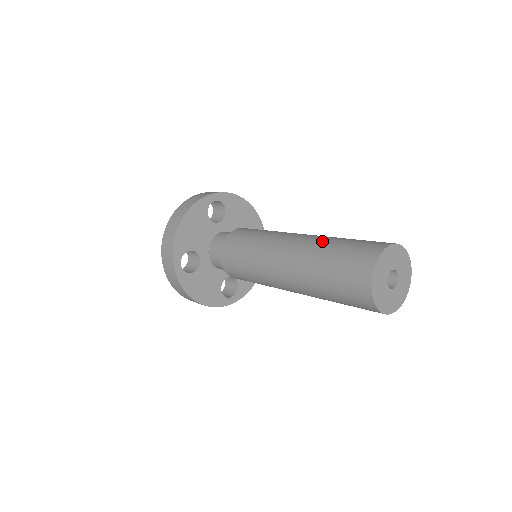
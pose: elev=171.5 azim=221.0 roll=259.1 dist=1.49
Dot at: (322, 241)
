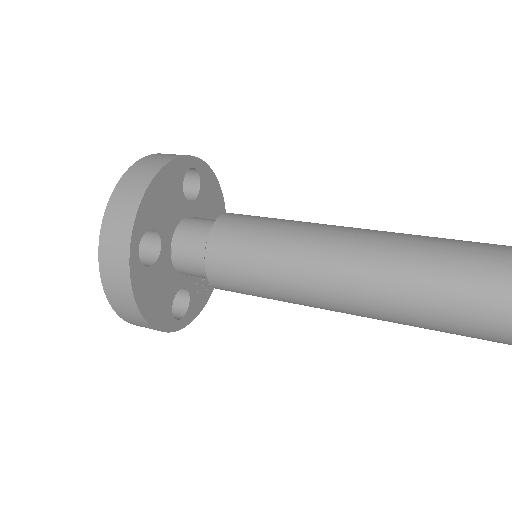
Dot at: (410, 235)
